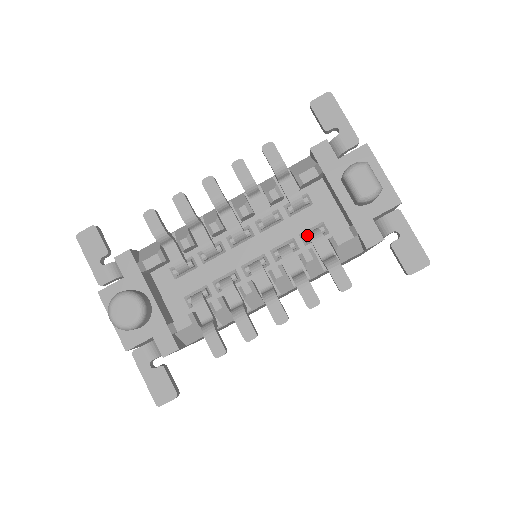
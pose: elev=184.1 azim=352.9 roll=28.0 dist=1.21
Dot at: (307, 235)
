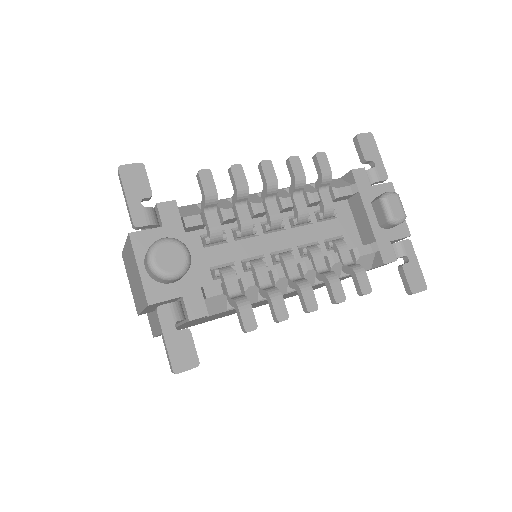
Dot at: (332, 242)
